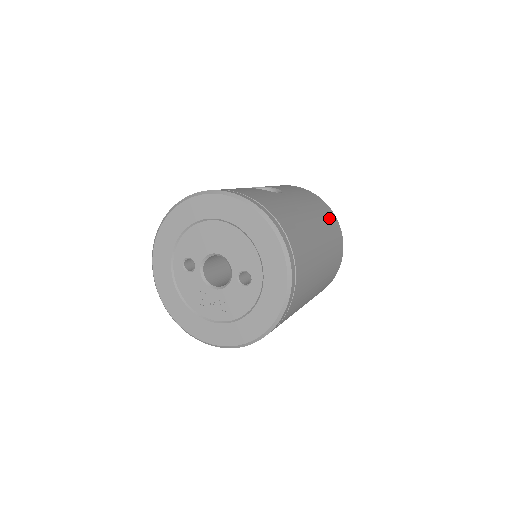
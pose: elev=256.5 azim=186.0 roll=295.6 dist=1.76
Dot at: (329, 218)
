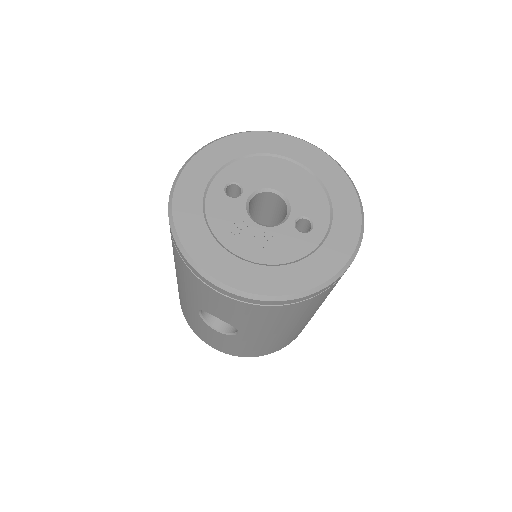
Dot at: occluded
